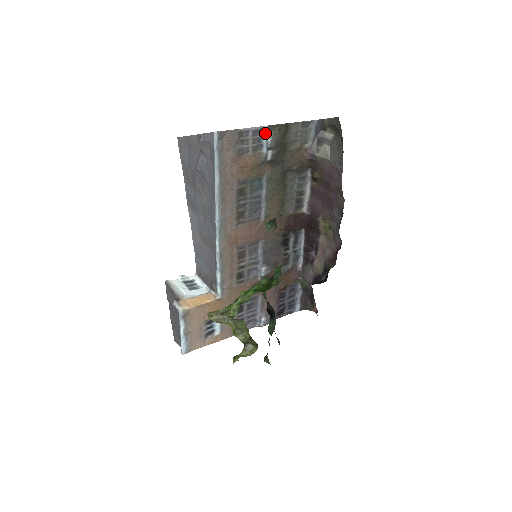
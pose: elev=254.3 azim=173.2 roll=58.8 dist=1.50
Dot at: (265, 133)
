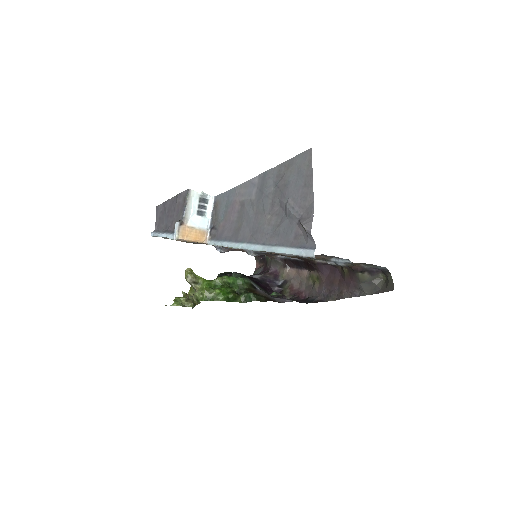
Dot at: (346, 261)
